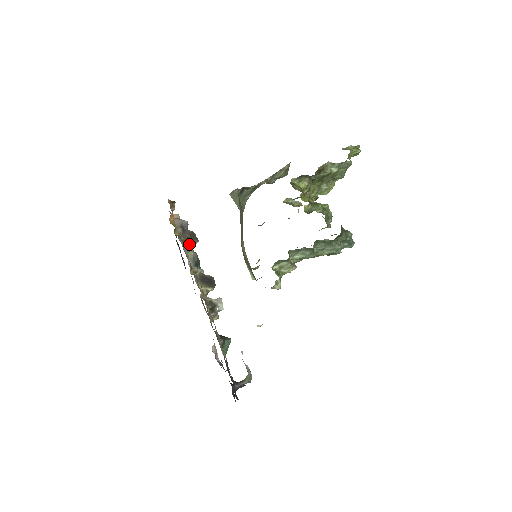
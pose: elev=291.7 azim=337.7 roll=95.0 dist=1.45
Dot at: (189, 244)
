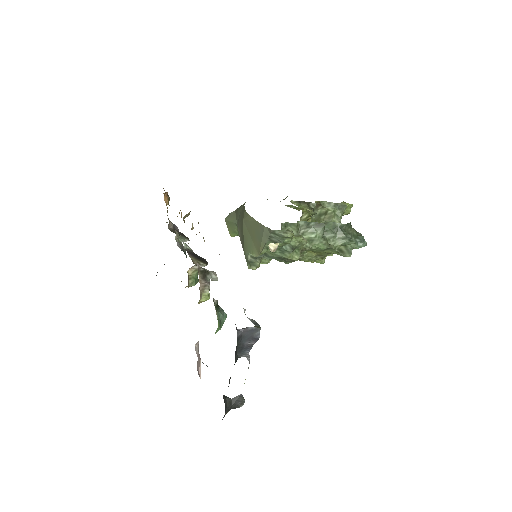
Dot at: (179, 238)
